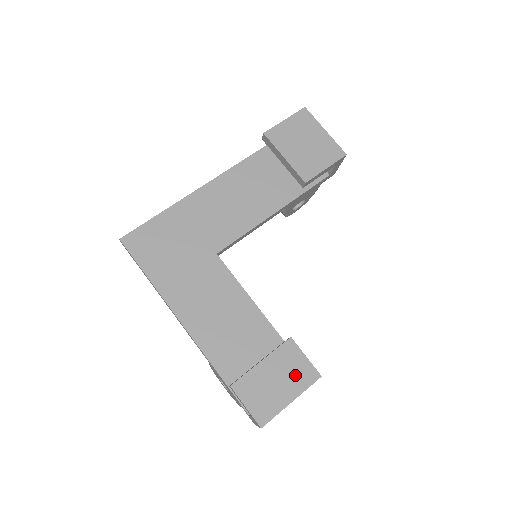
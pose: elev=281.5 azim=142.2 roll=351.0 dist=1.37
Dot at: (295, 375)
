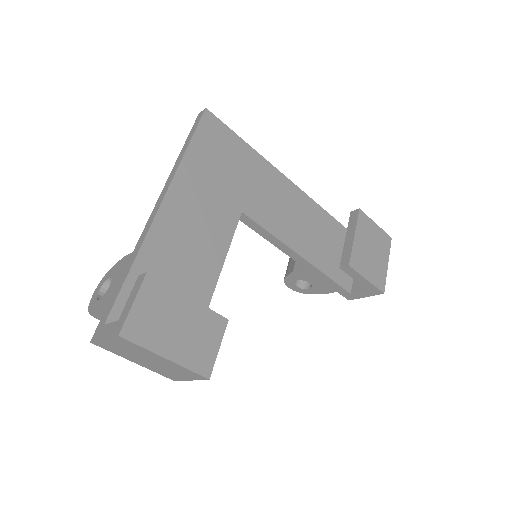
Dot at: (196, 346)
